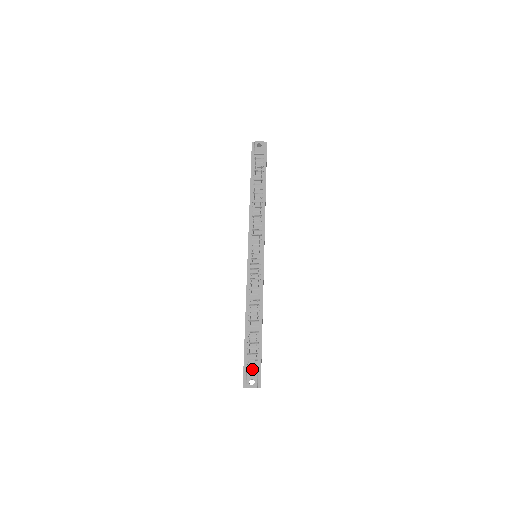
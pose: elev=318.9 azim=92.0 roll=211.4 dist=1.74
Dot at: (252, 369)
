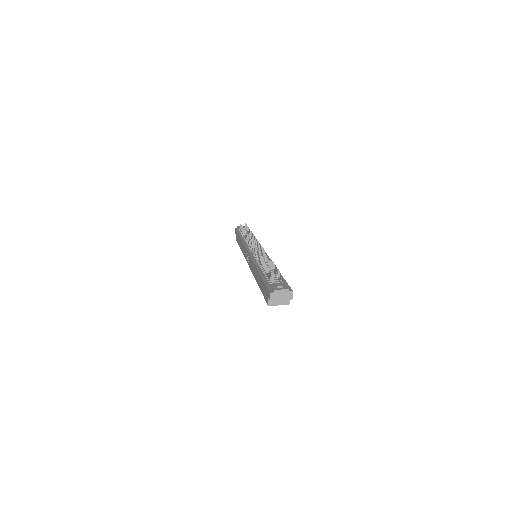
Dot at: occluded
